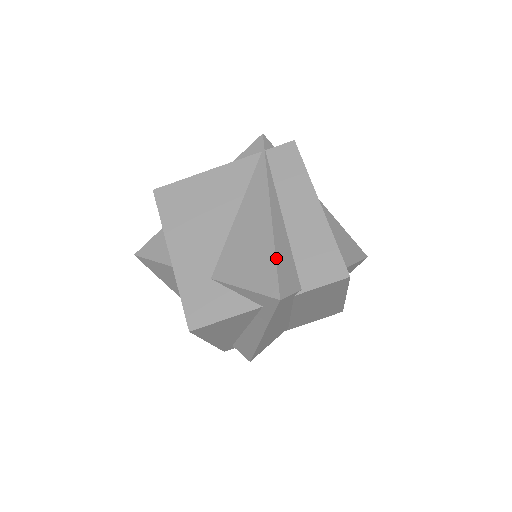
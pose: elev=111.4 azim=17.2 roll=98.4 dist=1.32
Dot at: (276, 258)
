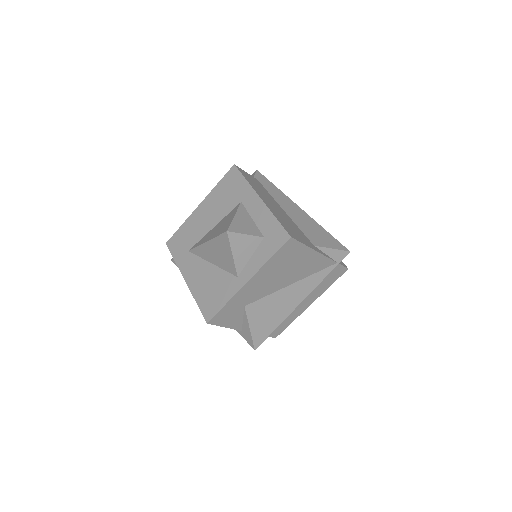
Dot at: occluded
